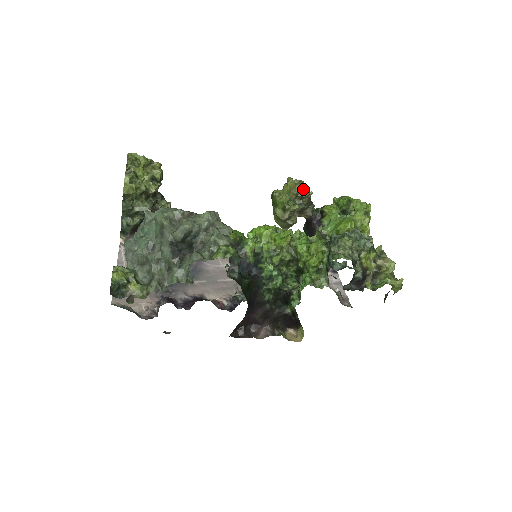
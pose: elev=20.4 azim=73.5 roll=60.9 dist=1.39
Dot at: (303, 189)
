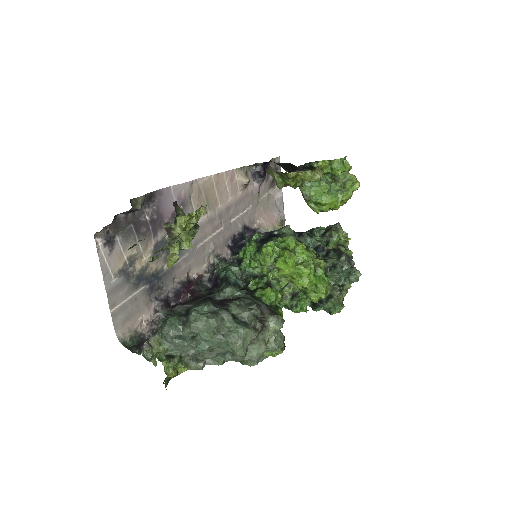
Dot at: (317, 166)
